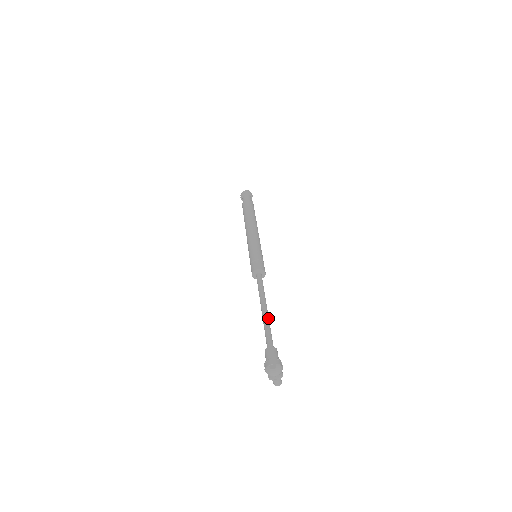
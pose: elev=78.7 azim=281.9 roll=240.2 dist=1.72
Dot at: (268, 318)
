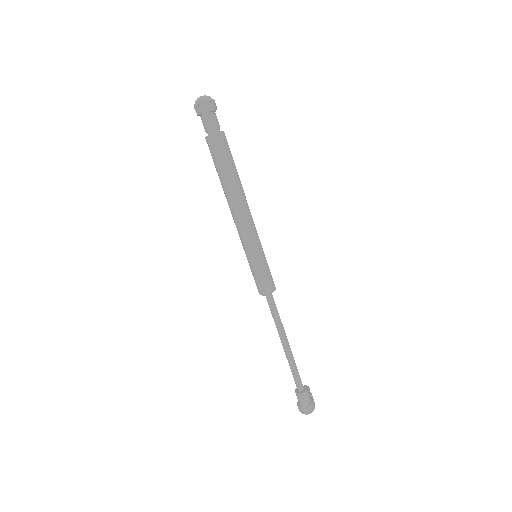
Dot at: (292, 356)
